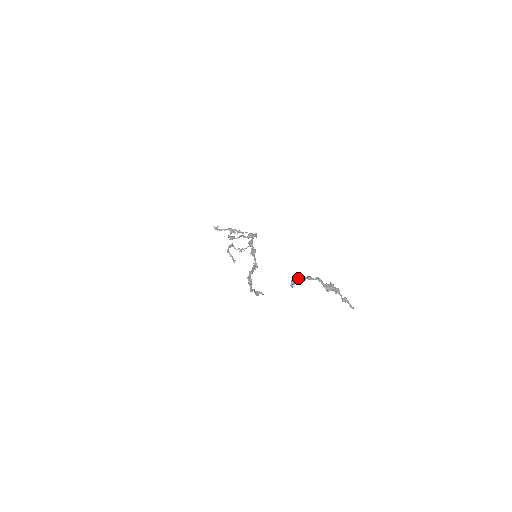
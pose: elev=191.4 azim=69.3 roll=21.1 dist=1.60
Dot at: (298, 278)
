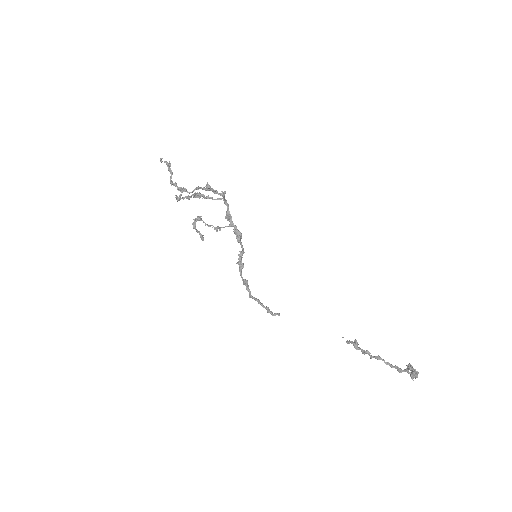
Dot at: occluded
